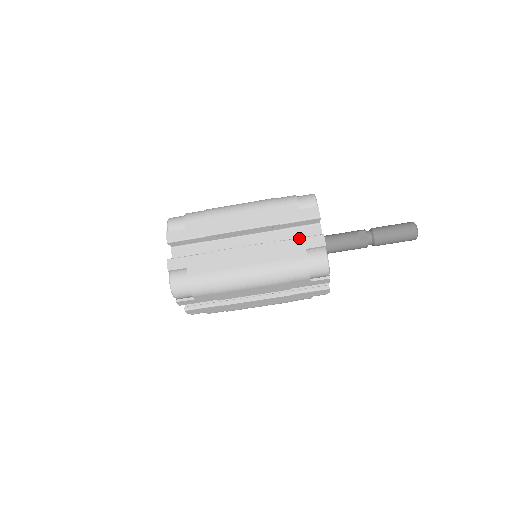
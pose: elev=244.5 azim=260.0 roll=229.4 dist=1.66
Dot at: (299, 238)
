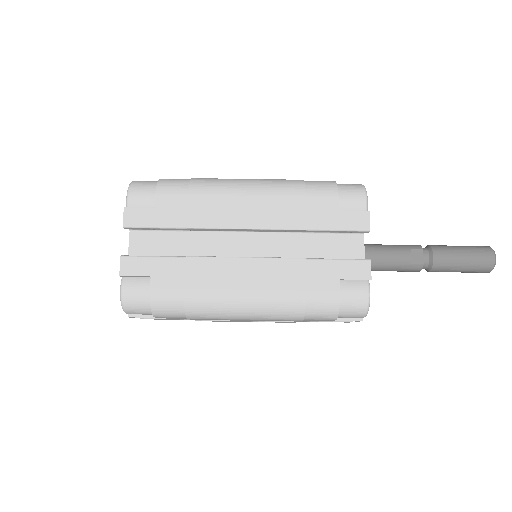
Dot at: (332, 259)
